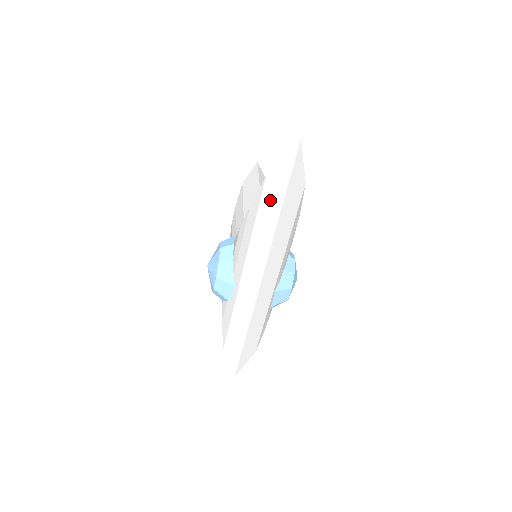
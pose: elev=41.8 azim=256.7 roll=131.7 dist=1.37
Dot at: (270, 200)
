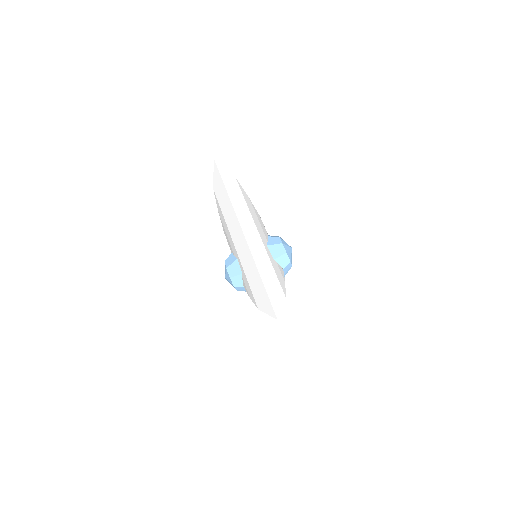
Dot at: (220, 194)
